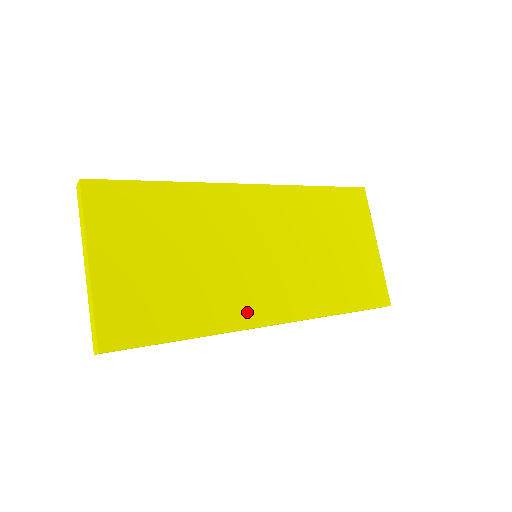
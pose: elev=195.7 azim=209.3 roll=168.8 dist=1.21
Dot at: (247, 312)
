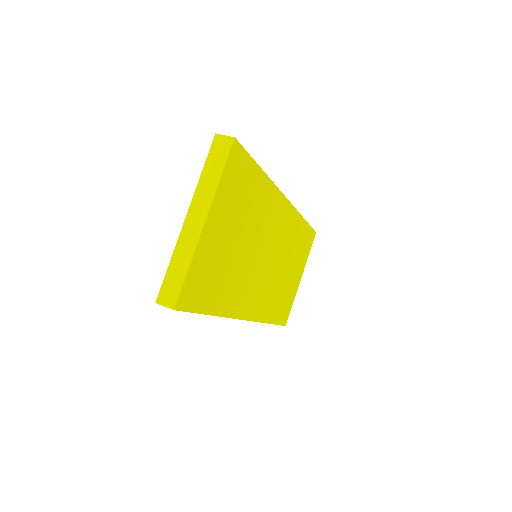
Dot at: (243, 305)
